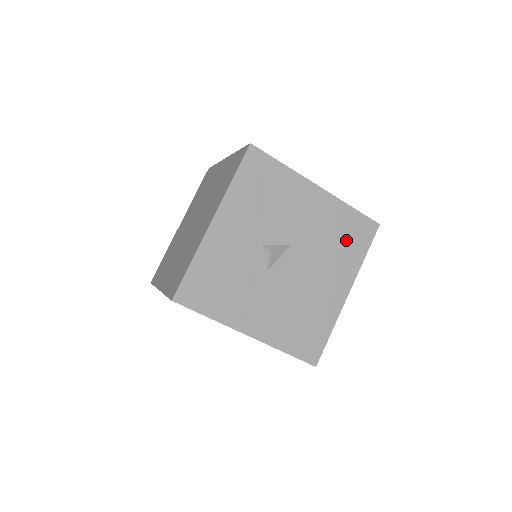
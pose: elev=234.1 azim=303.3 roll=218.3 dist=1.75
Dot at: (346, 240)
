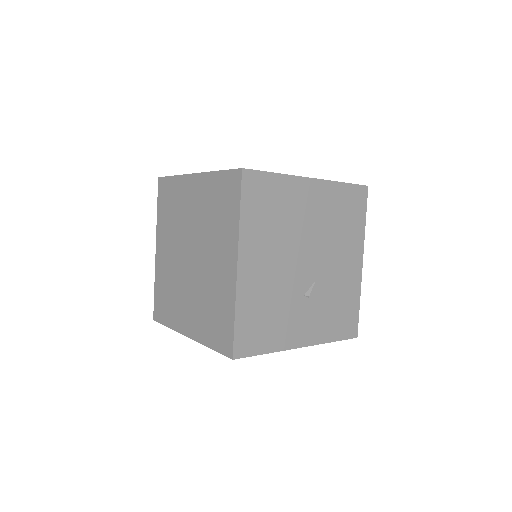
Dot at: occluded
